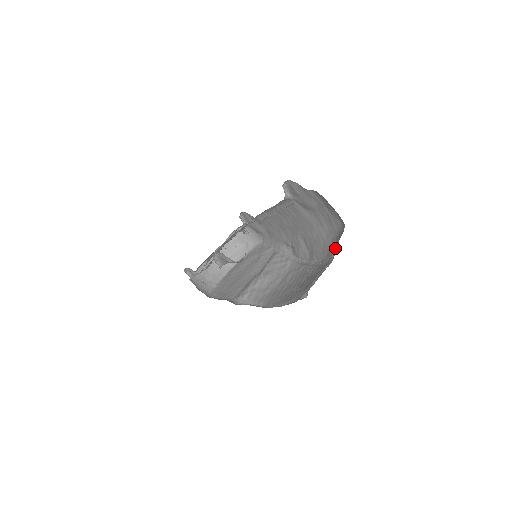
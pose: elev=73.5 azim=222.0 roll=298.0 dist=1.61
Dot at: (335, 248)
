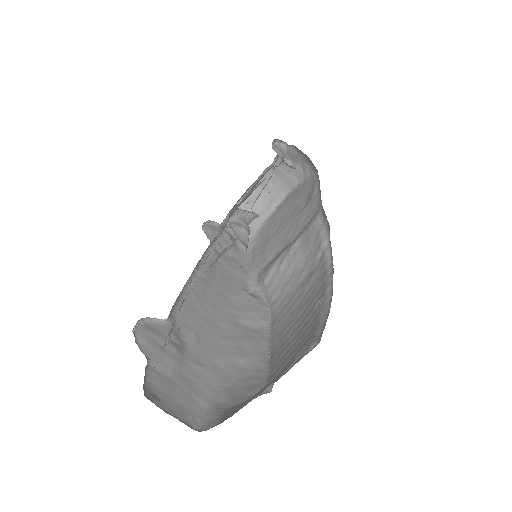
Dot at: occluded
